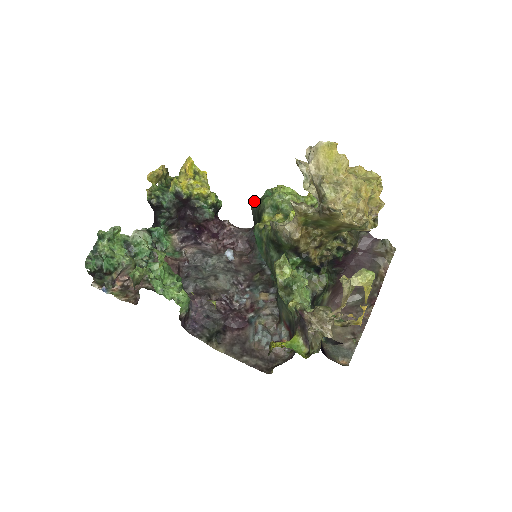
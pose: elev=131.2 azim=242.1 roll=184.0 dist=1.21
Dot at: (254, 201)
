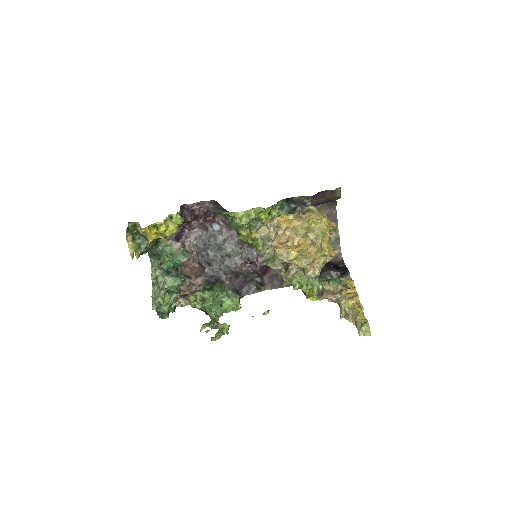
Dot at: (214, 211)
